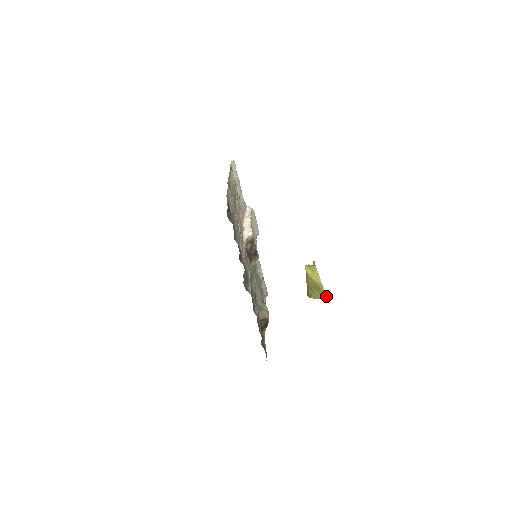
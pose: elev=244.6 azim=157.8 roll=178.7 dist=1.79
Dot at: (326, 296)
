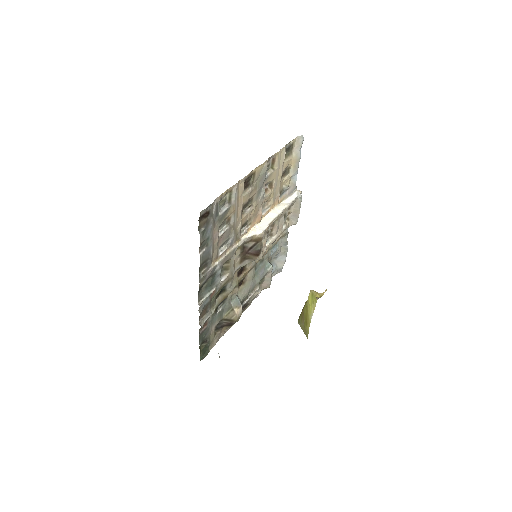
Dot at: occluded
